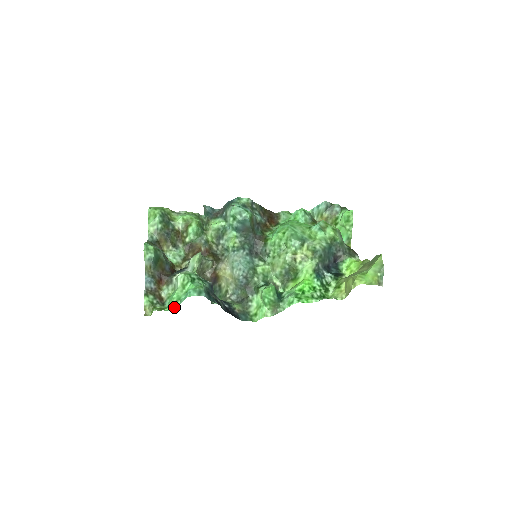
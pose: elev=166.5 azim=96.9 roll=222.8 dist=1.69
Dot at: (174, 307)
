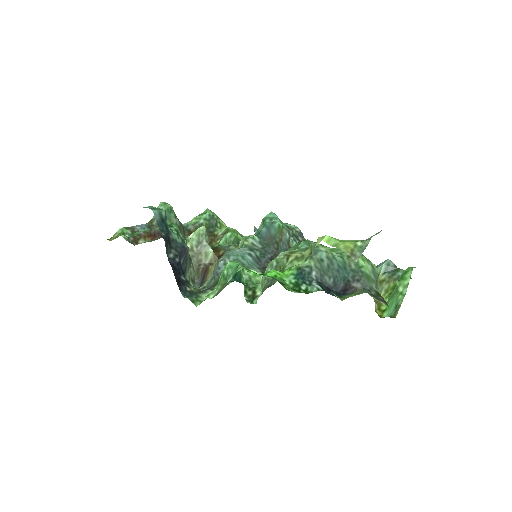
Dot at: (132, 235)
